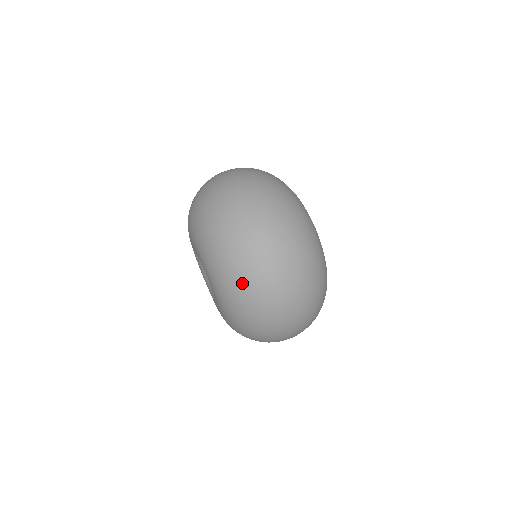
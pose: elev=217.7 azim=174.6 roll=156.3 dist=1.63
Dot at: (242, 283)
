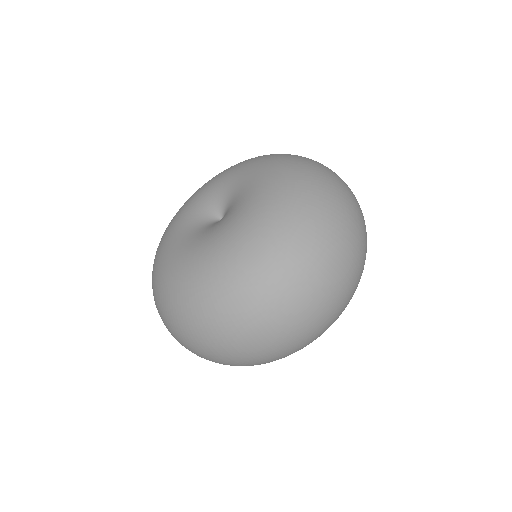
Dot at: (321, 200)
